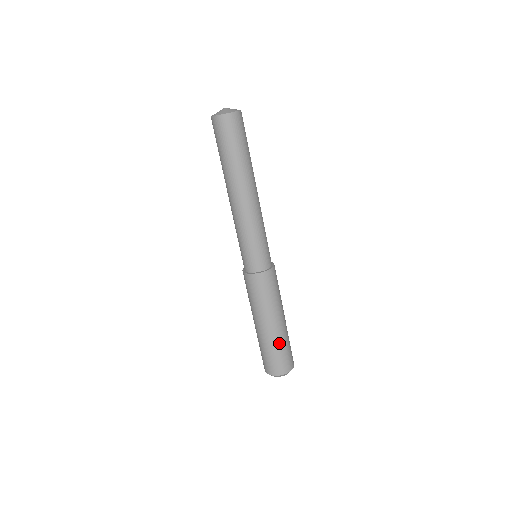
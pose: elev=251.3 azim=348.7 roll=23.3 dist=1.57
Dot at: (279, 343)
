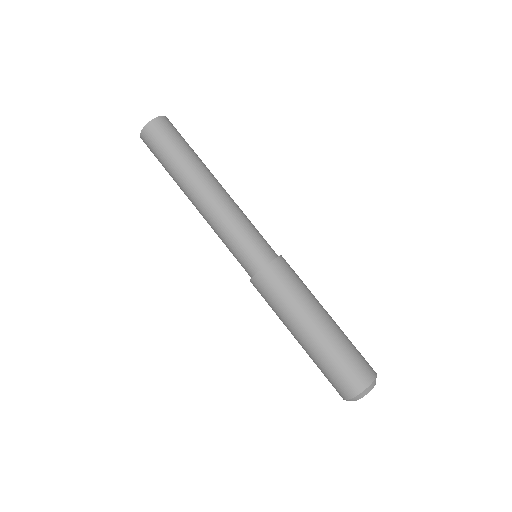
Dot at: (324, 356)
